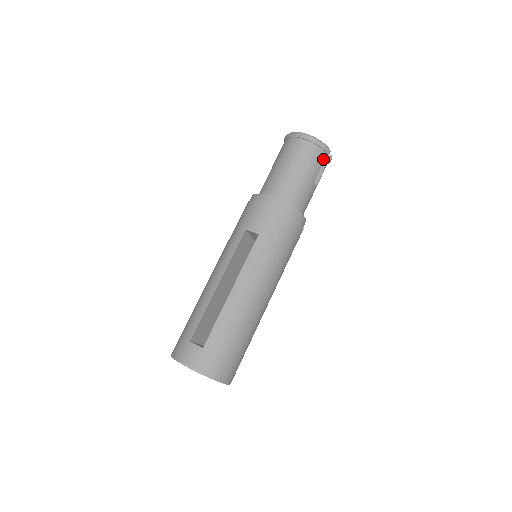
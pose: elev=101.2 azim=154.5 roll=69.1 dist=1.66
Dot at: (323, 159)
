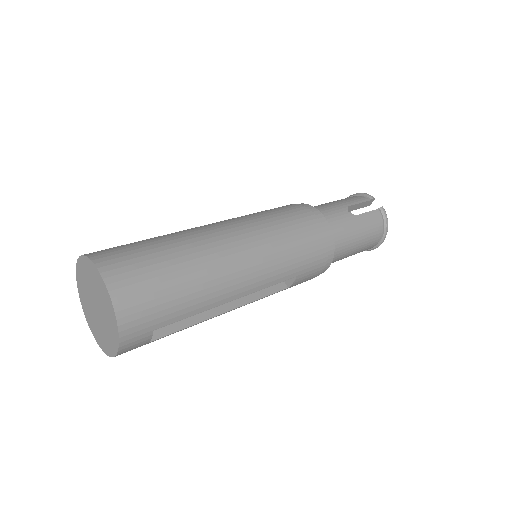
Dot at: (364, 201)
